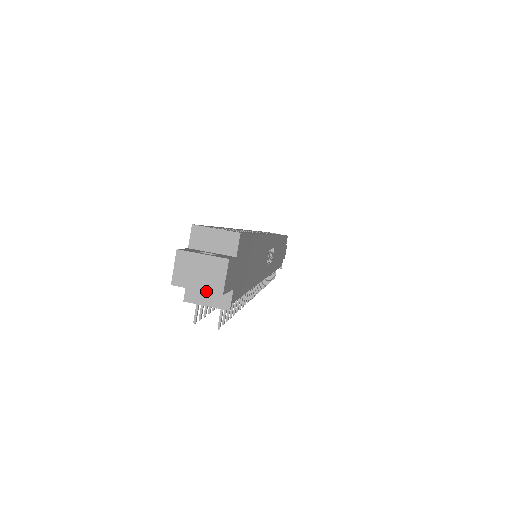
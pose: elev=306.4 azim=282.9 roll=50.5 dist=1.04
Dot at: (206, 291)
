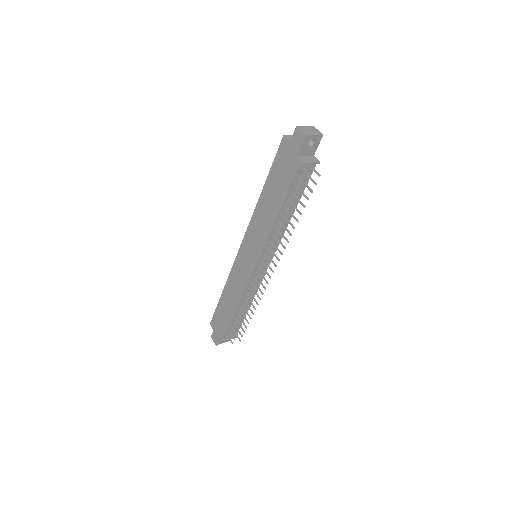
Dot at: (318, 135)
